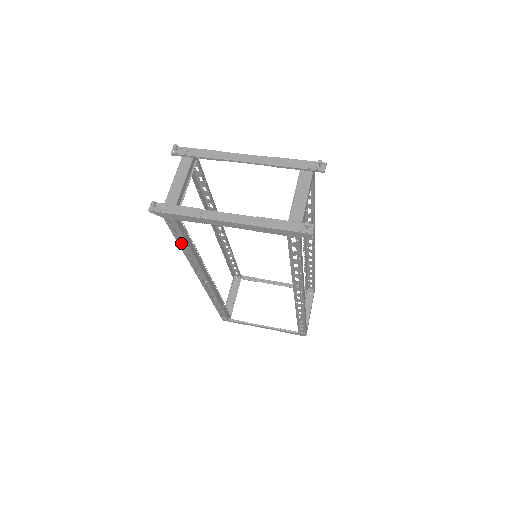
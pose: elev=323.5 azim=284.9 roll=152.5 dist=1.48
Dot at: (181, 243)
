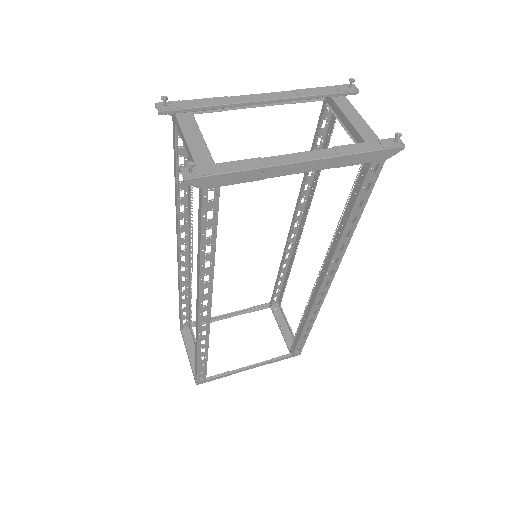
Dot at: (206, 241)
